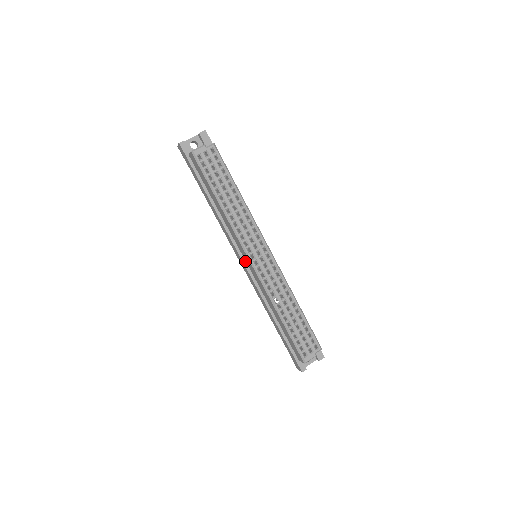
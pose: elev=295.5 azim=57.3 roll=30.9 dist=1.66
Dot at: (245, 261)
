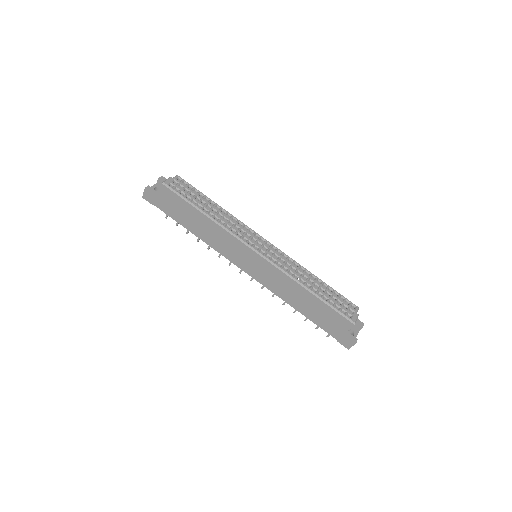
Dot at: (249, 263)
